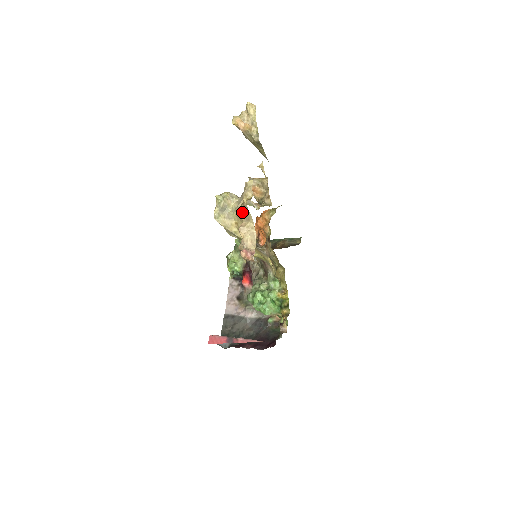
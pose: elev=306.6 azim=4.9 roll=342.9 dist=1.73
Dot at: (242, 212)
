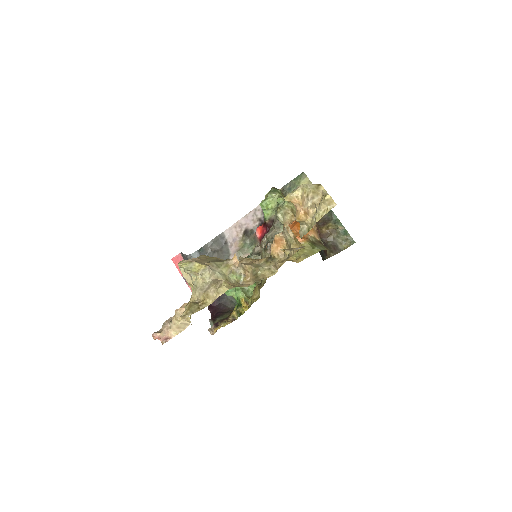
Dot at: occluded
